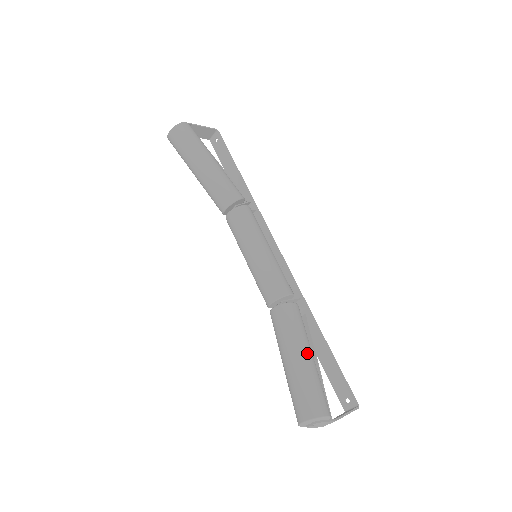
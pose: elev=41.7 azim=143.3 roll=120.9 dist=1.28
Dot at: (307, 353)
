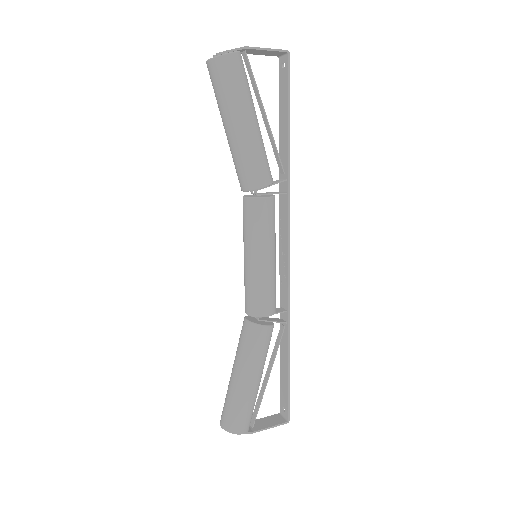
Dot at: (252, 379)
